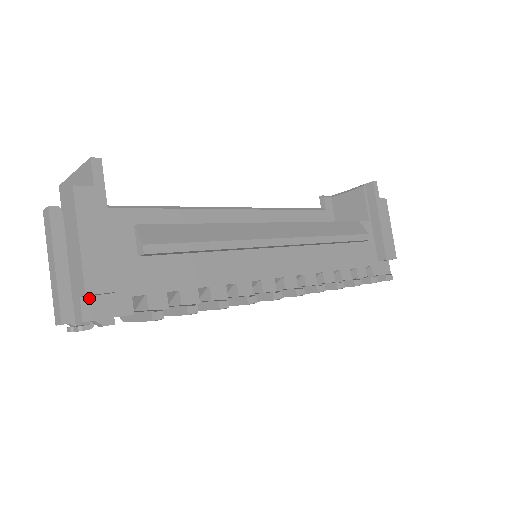
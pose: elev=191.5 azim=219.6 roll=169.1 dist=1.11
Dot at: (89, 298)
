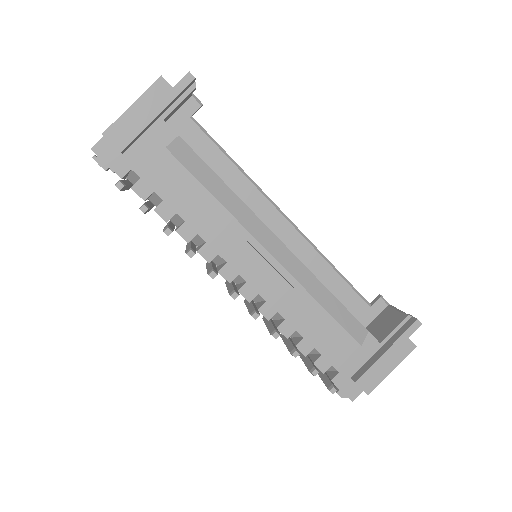
Dot at: (108, 142)
